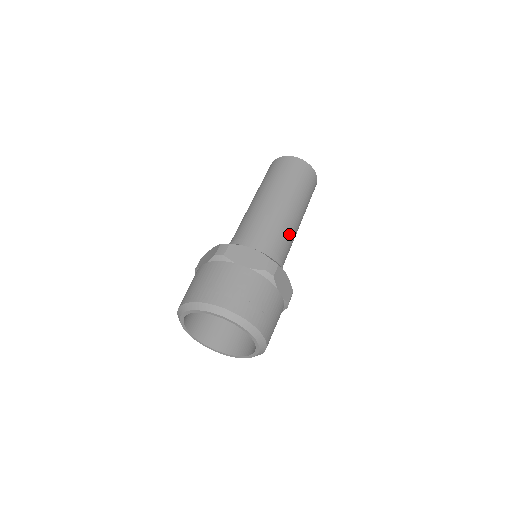
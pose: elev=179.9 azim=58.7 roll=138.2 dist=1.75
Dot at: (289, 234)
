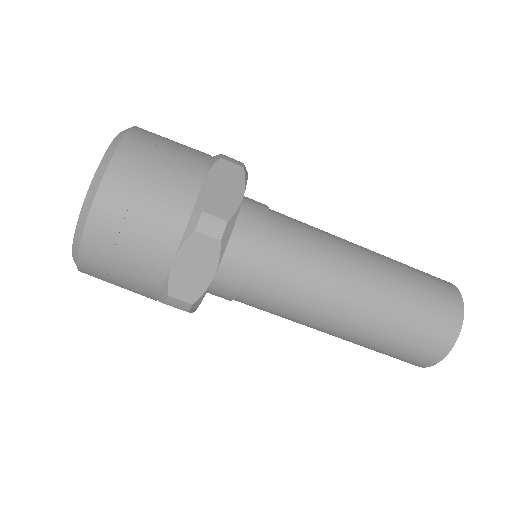
Dot at: (320, 245)
